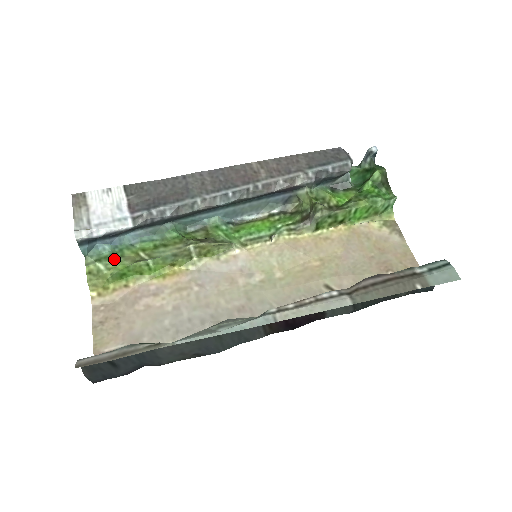
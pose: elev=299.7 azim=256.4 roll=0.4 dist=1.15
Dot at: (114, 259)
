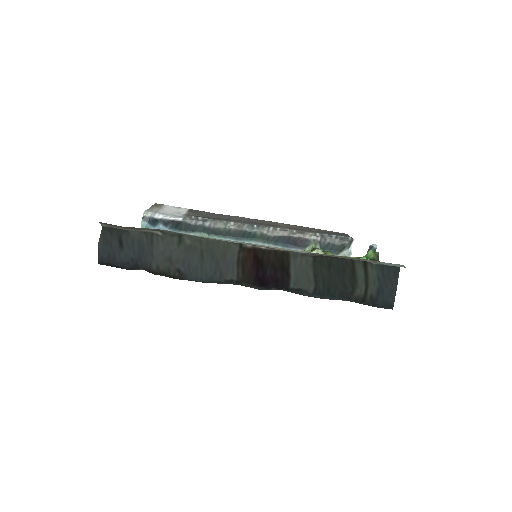
Dot at: occluded
